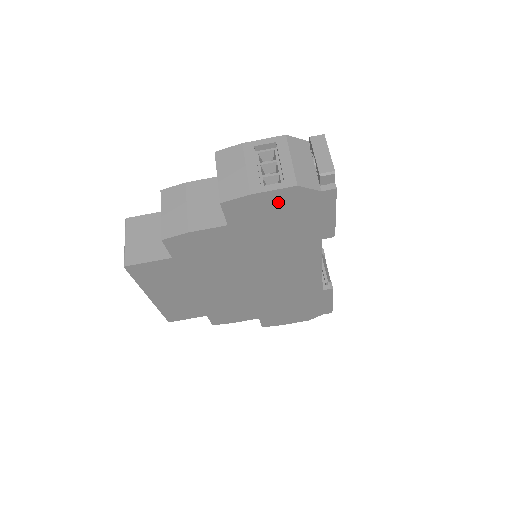
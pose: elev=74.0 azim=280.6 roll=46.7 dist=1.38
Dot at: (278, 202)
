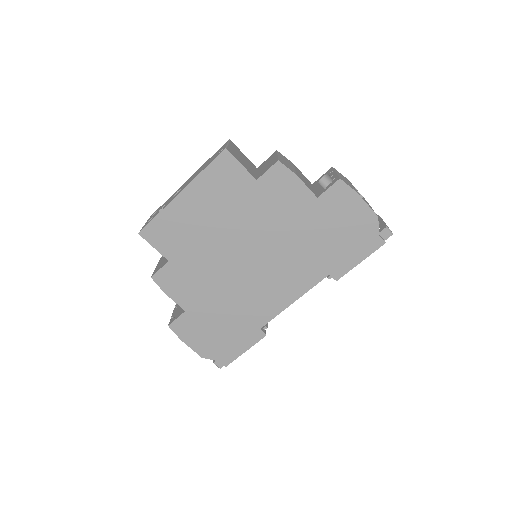
Dot at: (357, 216)
